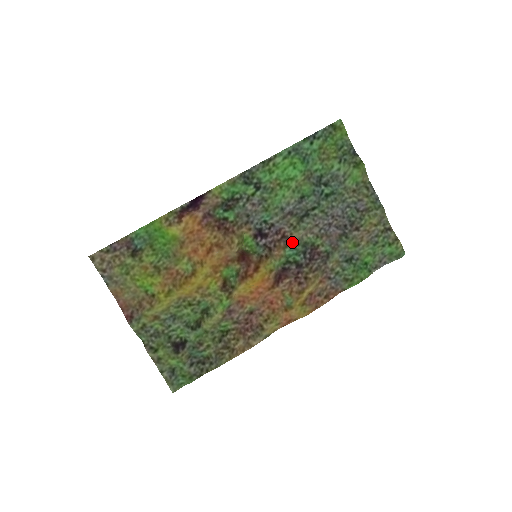
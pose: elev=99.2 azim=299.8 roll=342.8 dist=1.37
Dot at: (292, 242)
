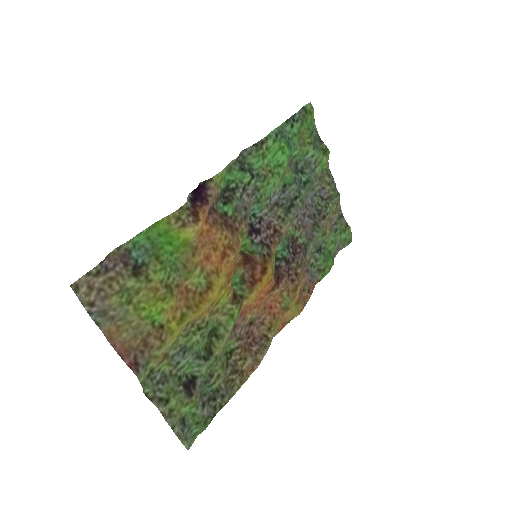
Dot at: (283, 236)
